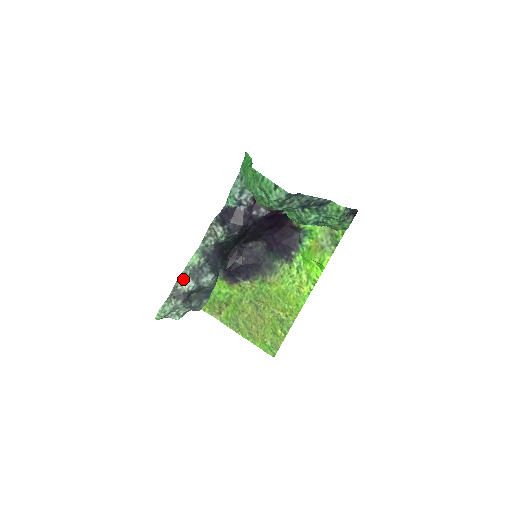
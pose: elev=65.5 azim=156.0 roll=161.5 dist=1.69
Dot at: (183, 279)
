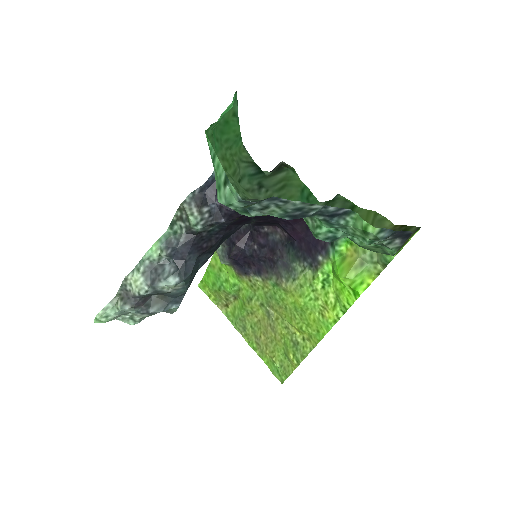
Dot at: (133, 277)
